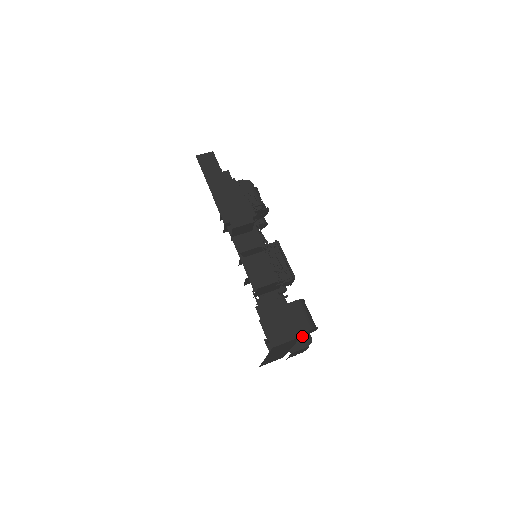
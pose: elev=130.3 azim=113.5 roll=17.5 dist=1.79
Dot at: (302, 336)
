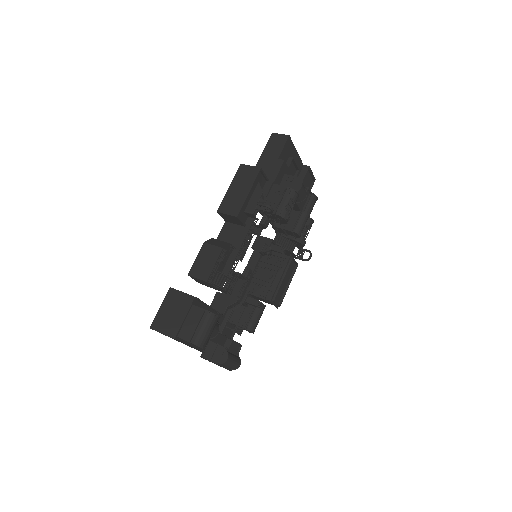
Dot at: occluded
